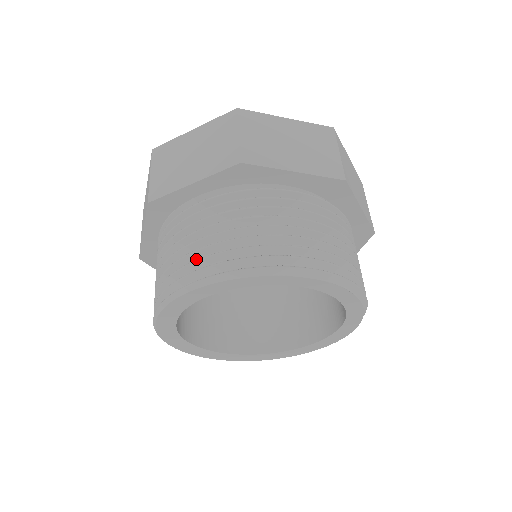
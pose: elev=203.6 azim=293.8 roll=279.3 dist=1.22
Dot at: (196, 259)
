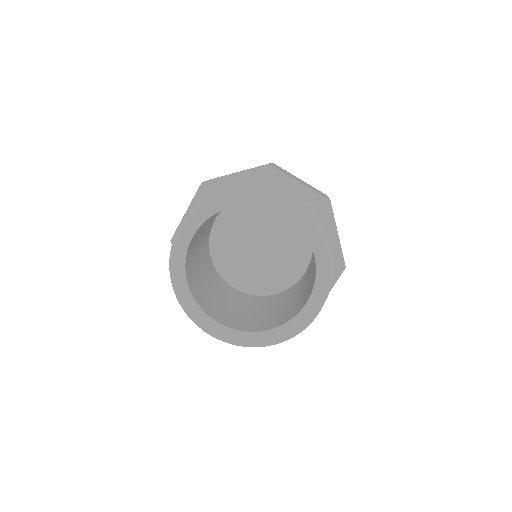
Dot at: occluded
